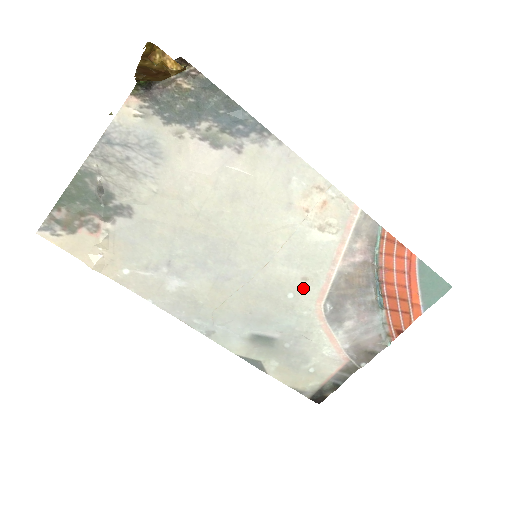
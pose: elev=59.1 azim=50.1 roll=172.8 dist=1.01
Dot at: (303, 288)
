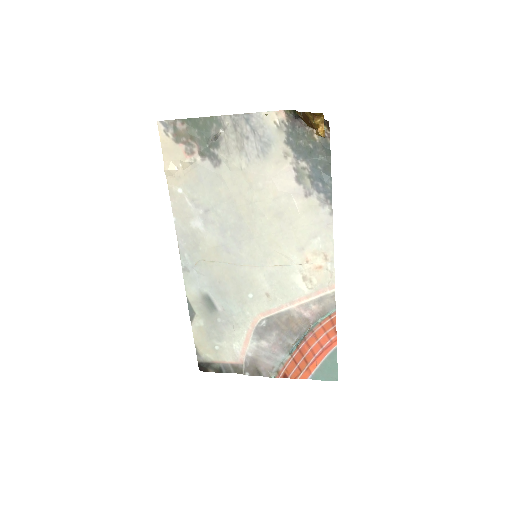
Dot at: (261, 299)
